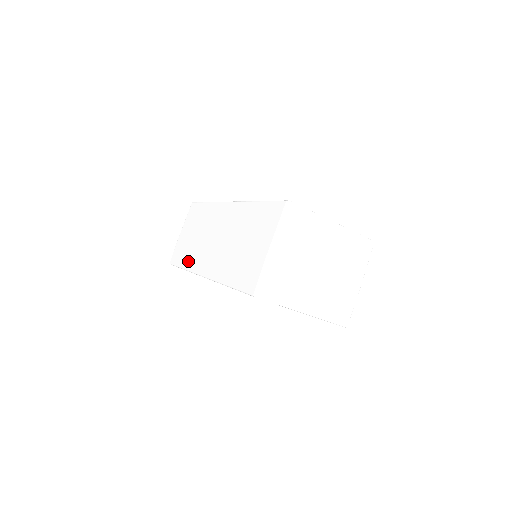
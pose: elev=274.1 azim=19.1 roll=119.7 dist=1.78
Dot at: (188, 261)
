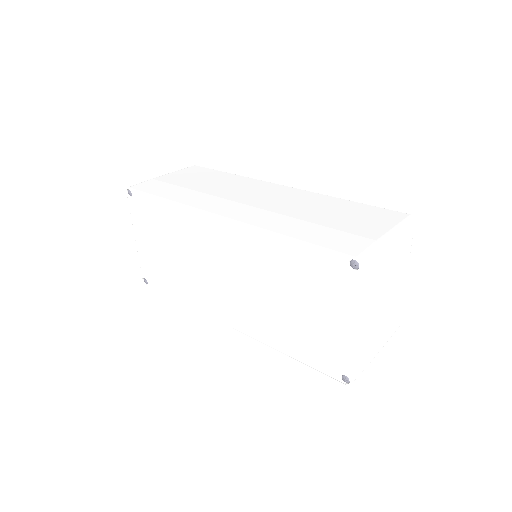
Dot at: (183, 197)
